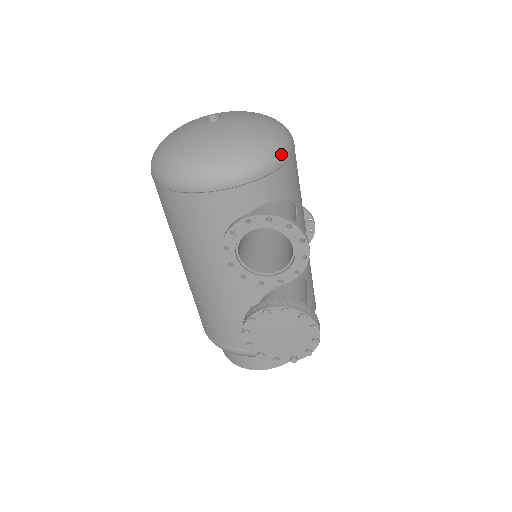
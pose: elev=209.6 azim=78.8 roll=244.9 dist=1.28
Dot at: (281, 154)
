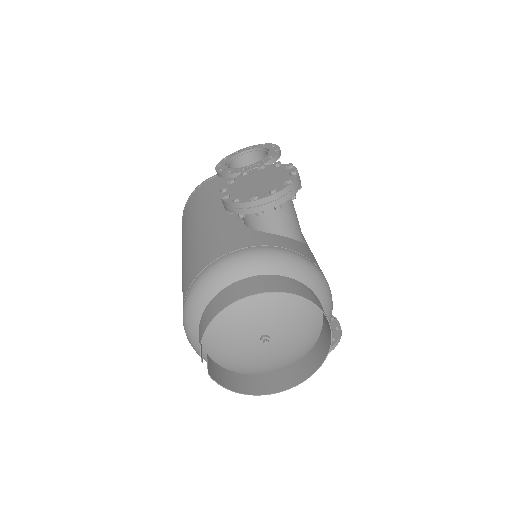
Dot at: occluded
